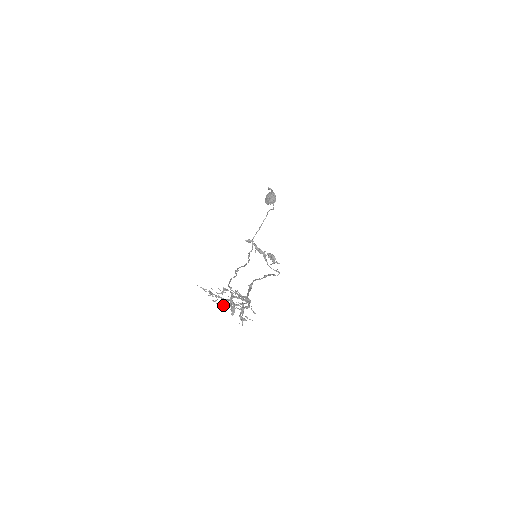
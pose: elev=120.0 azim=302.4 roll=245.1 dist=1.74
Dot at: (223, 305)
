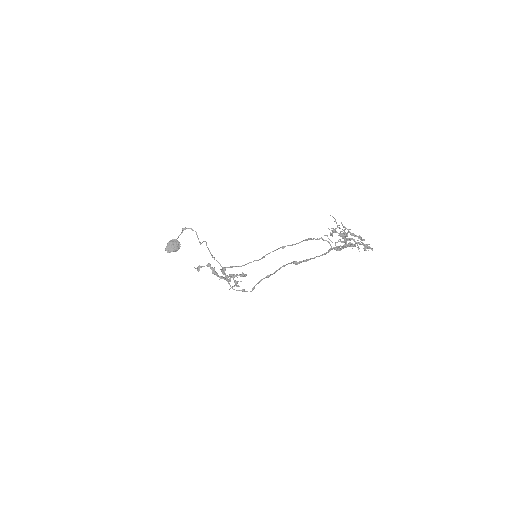
Dot at: (346, 239)
